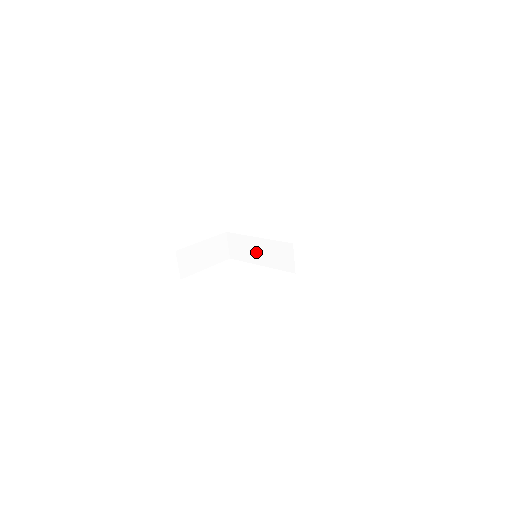
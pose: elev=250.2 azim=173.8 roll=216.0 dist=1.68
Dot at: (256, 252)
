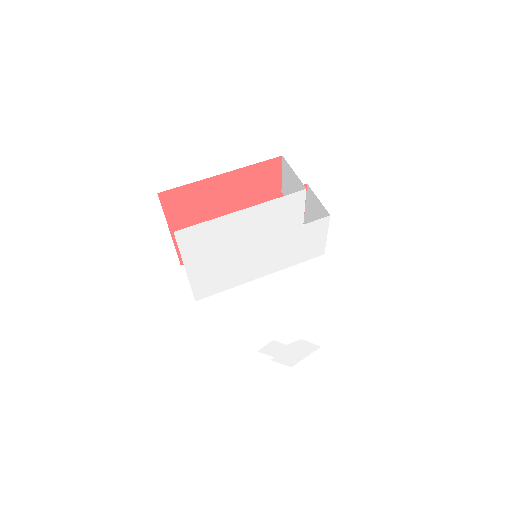
Dot at: occluded
